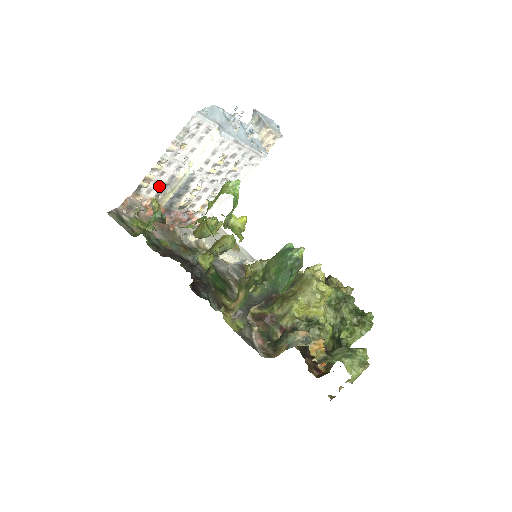
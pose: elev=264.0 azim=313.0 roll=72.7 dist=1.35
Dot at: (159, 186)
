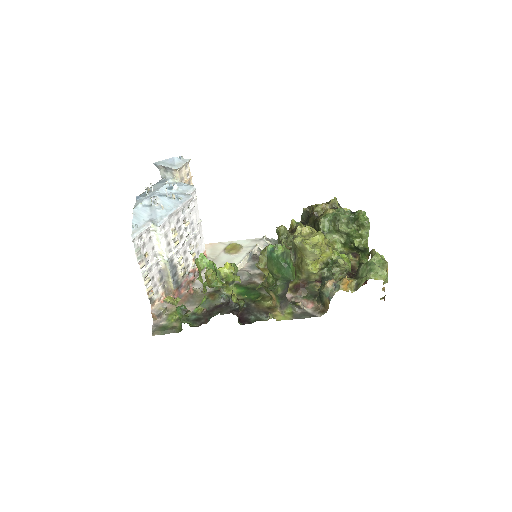
Dot at: (159, 283)
